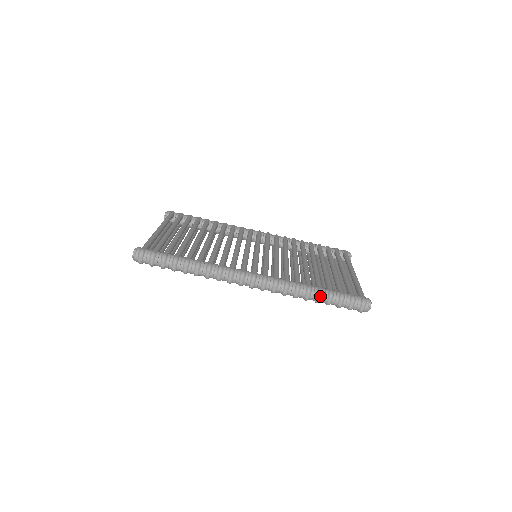
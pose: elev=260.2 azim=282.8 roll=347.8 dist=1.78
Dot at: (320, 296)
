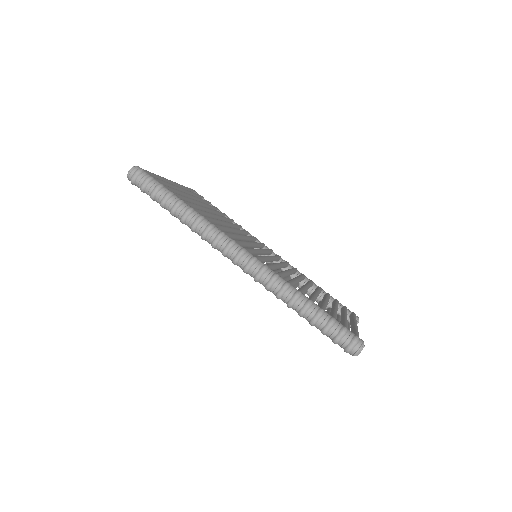
Dot at: (307, 307)
